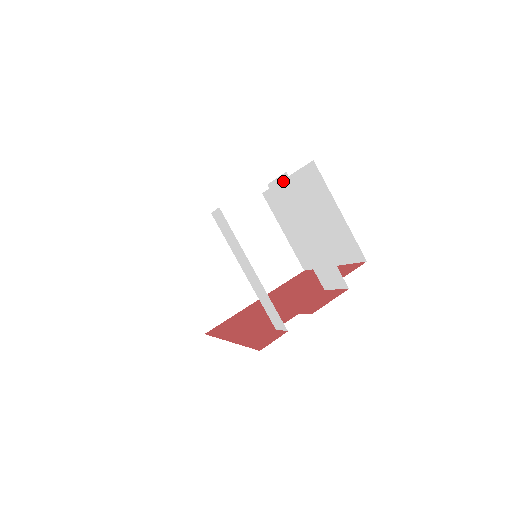
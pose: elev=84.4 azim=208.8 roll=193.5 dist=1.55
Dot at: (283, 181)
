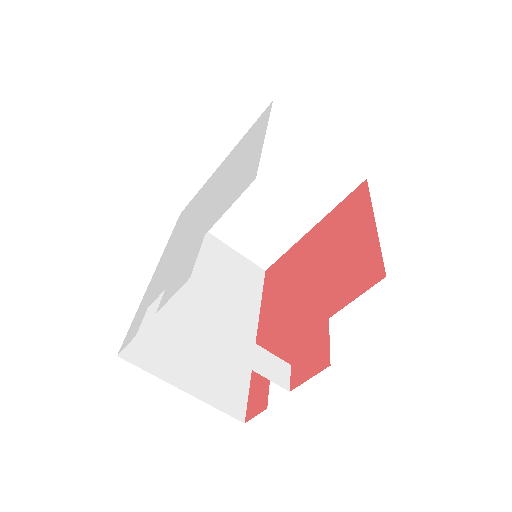
Dot at: occluded
